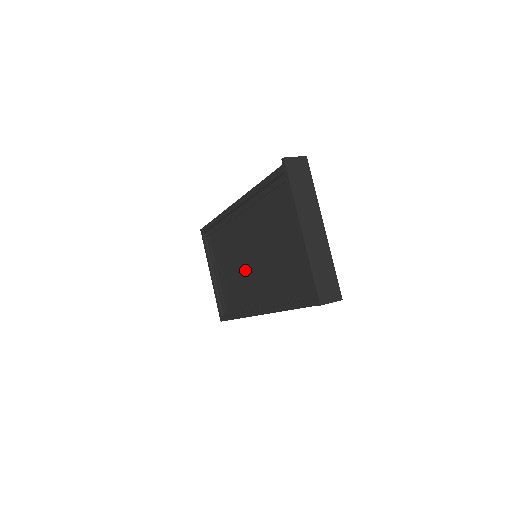
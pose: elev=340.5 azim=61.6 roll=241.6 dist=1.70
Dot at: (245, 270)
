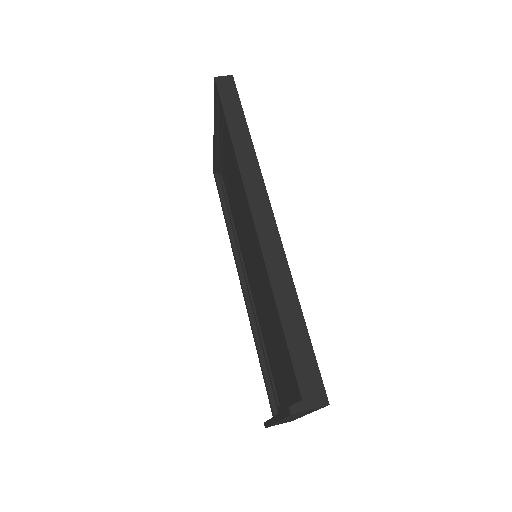
Dot at: (243, 231)
